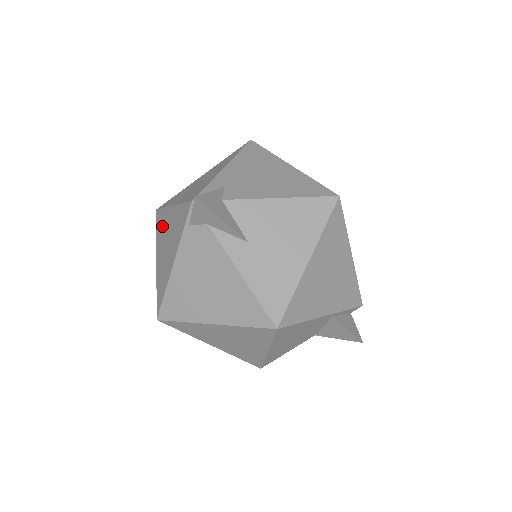
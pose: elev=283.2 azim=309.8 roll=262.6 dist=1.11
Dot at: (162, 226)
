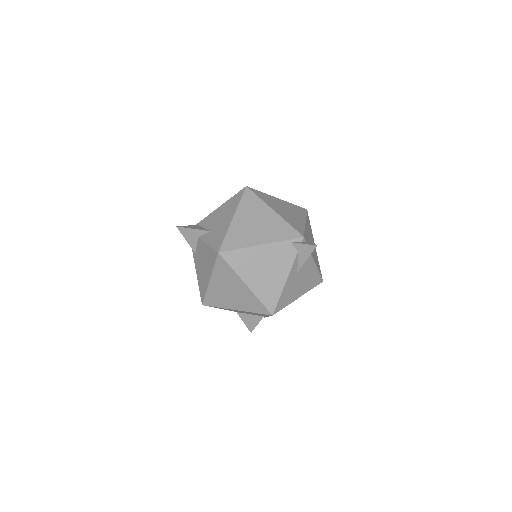
Dot at: (254, 207)
